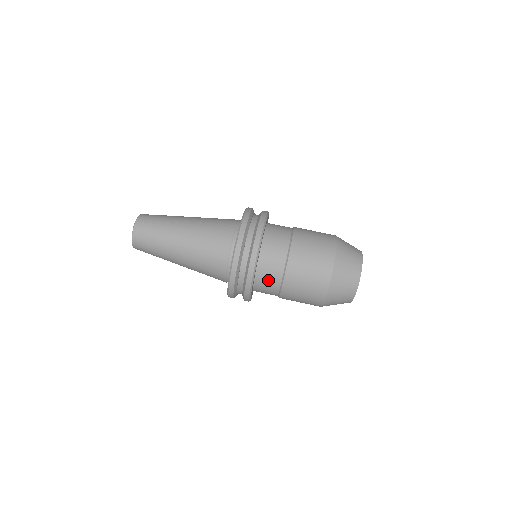
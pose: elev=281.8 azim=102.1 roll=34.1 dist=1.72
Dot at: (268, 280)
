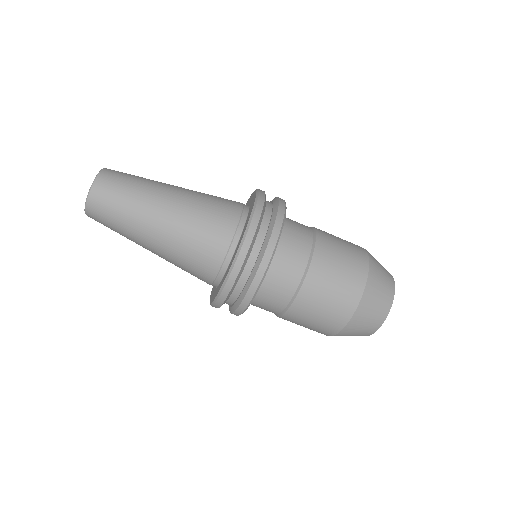
Dot at: (280, 282)
